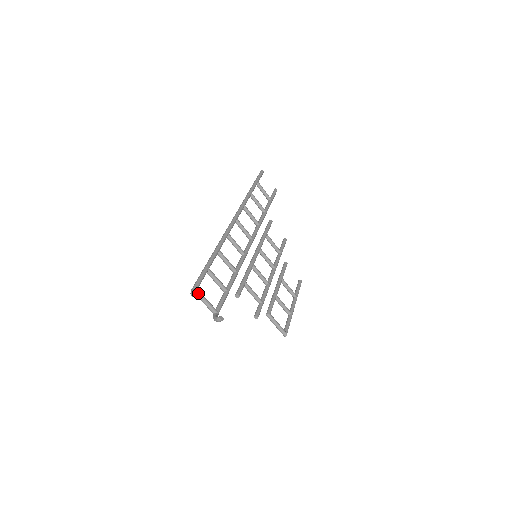
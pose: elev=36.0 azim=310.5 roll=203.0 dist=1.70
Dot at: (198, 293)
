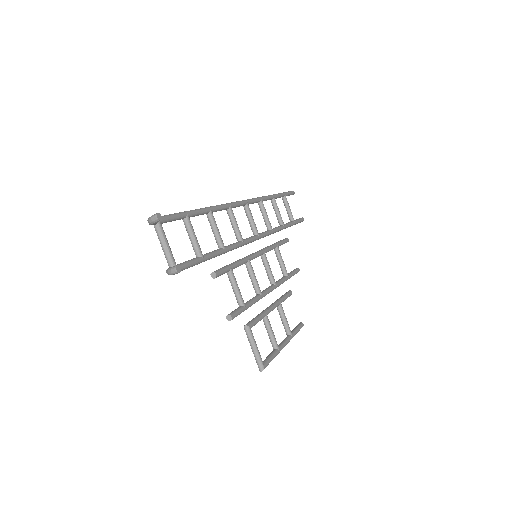
Dot at: (158, 215)
